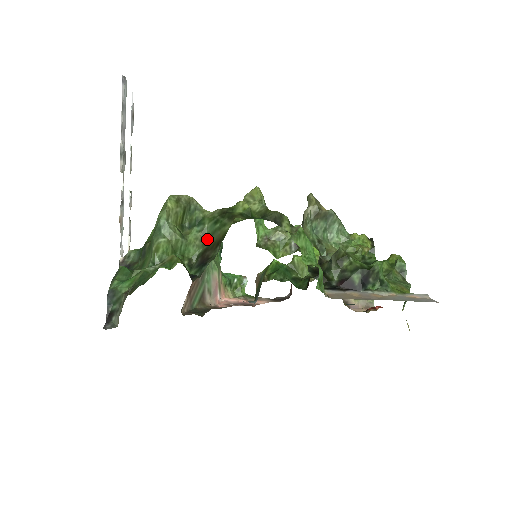
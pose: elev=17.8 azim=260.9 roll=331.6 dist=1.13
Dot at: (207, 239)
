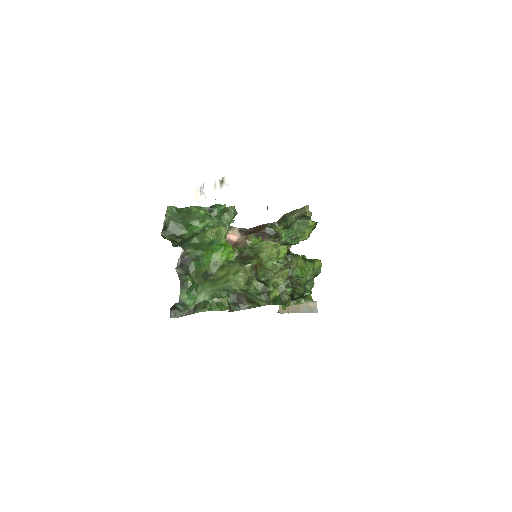
Dot at: (246, 292)
